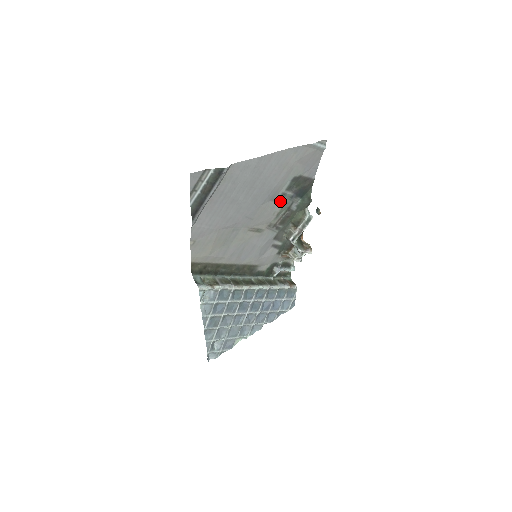
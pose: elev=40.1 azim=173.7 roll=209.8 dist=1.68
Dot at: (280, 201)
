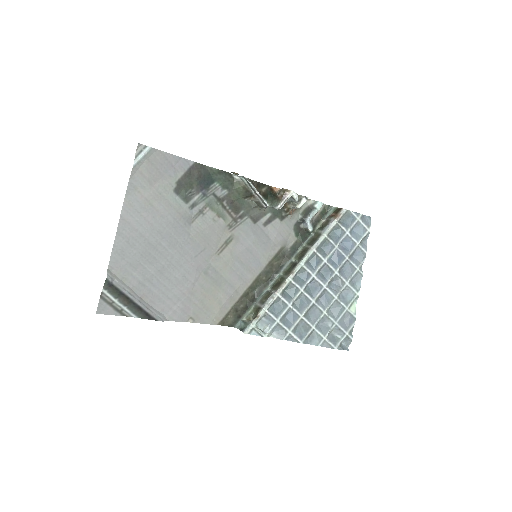
Dot at: (200, 211)
